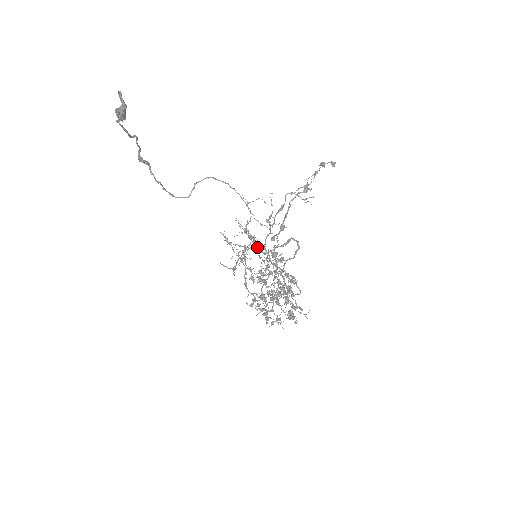
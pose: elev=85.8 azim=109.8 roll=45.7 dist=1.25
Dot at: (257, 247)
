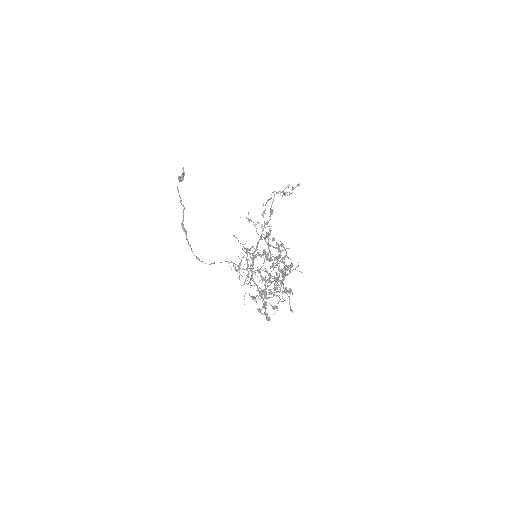
Dot at: (256, 247)
